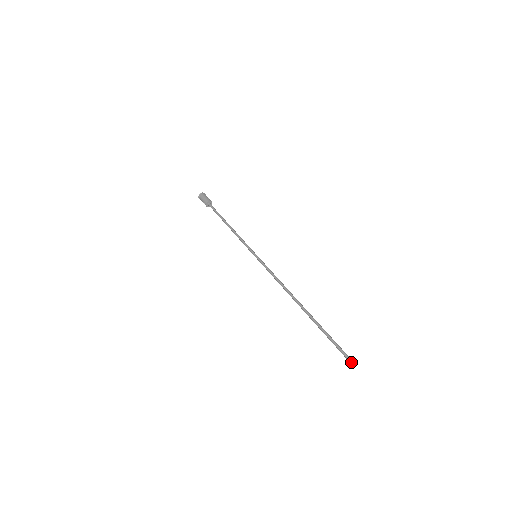
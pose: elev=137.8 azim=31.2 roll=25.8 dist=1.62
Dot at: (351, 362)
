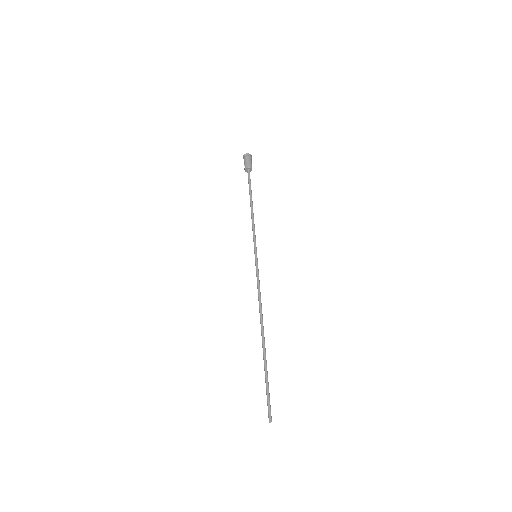
Dot at: (270, 416)
